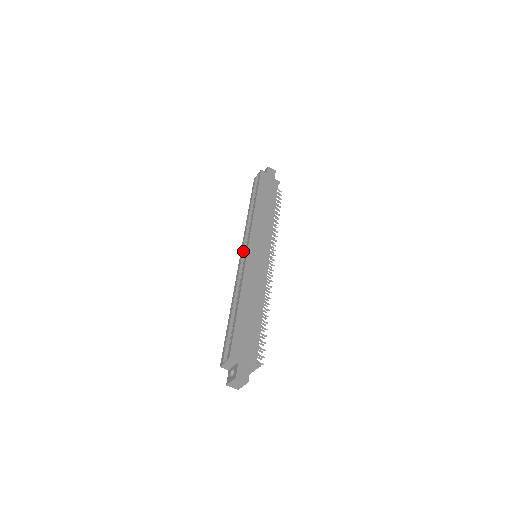
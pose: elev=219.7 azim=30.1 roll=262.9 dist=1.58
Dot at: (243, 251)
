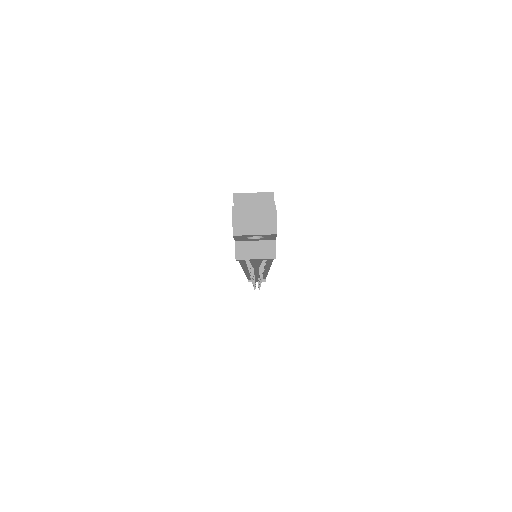
Dot at: occluded
